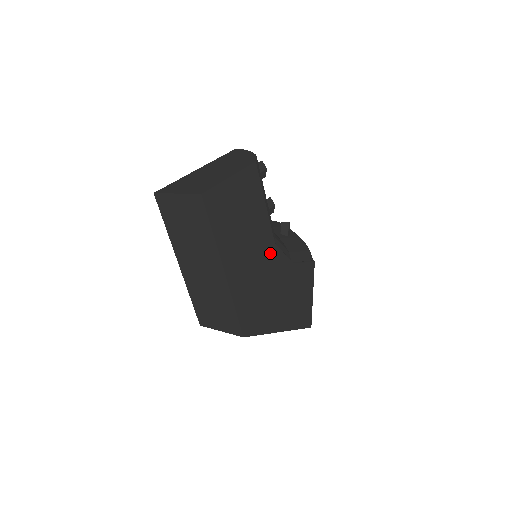
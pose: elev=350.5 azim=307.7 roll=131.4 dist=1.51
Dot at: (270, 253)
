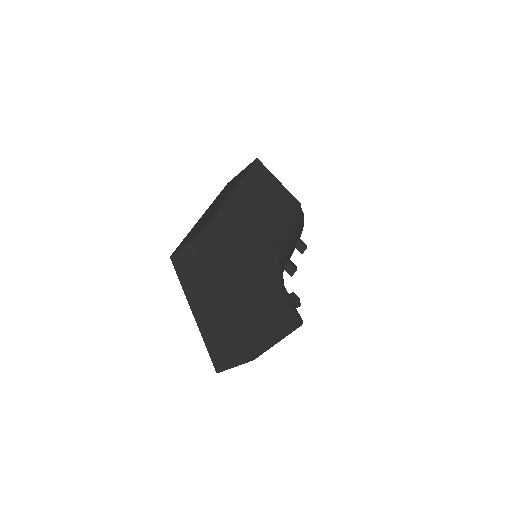
Dot at: (269, 245)
